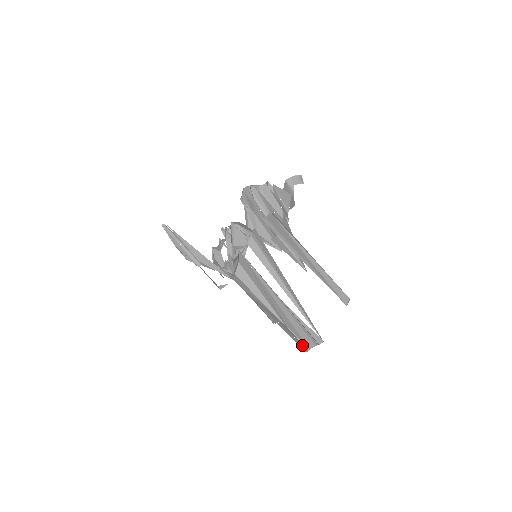
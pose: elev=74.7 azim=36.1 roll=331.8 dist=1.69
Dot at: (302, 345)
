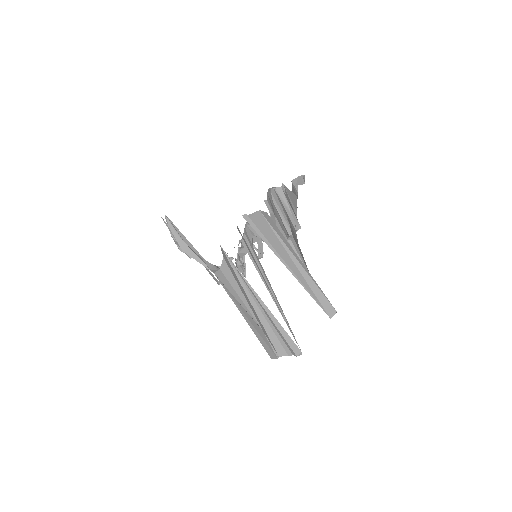
Dot at: (271, 351)
